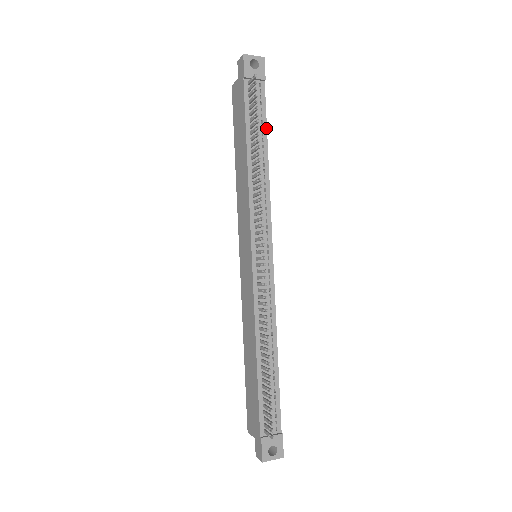
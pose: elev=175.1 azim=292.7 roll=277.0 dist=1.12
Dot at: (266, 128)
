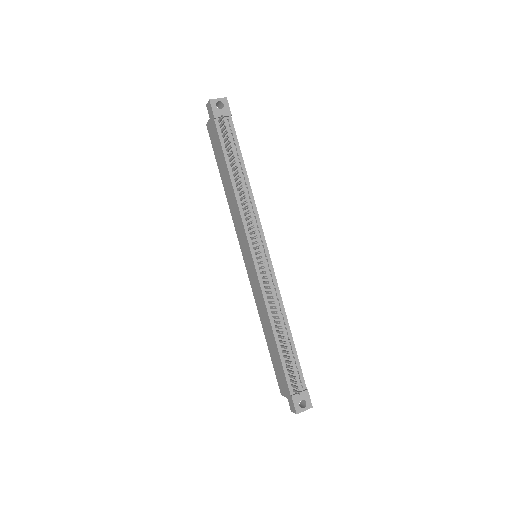
Dot at: (241, 153)
